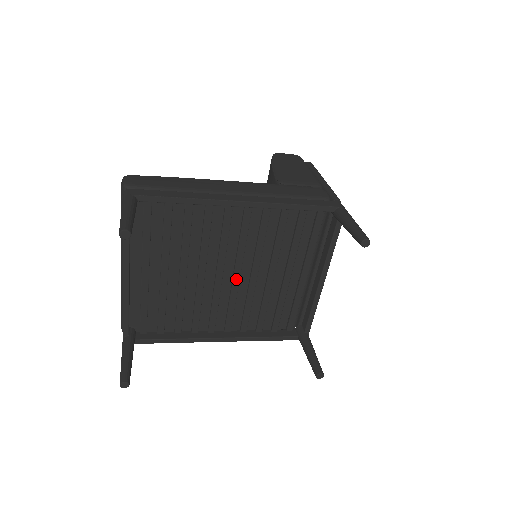
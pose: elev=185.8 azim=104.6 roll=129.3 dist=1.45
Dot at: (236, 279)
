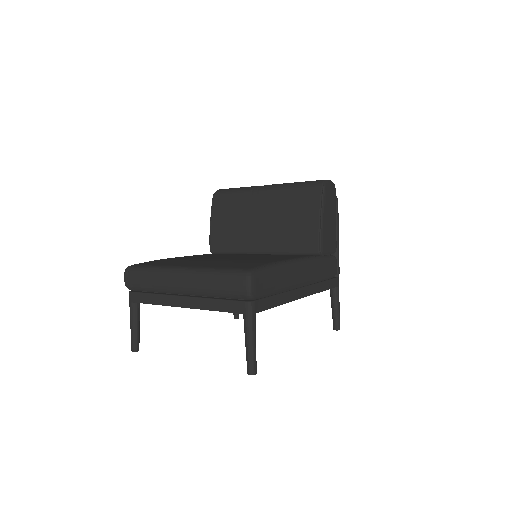
Dot at: occluded
